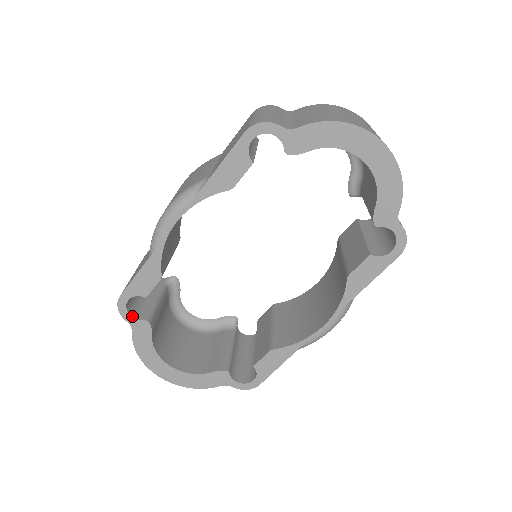
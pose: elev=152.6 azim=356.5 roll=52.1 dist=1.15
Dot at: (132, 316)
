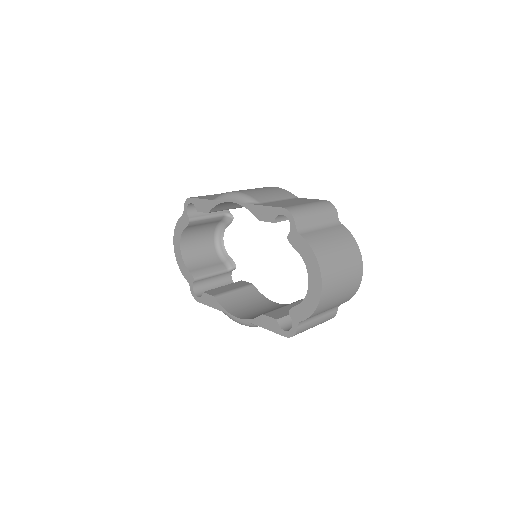
Dot at: (187, 210)
